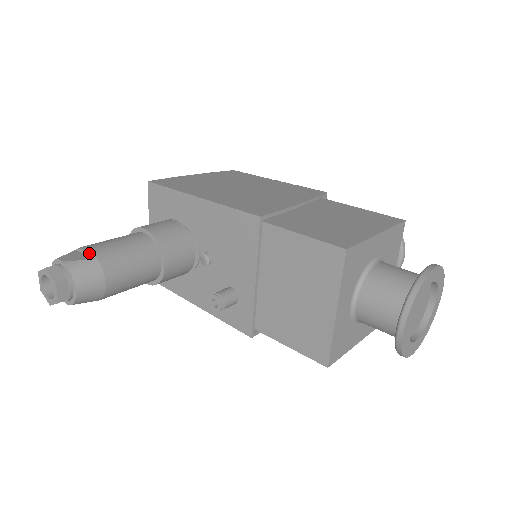
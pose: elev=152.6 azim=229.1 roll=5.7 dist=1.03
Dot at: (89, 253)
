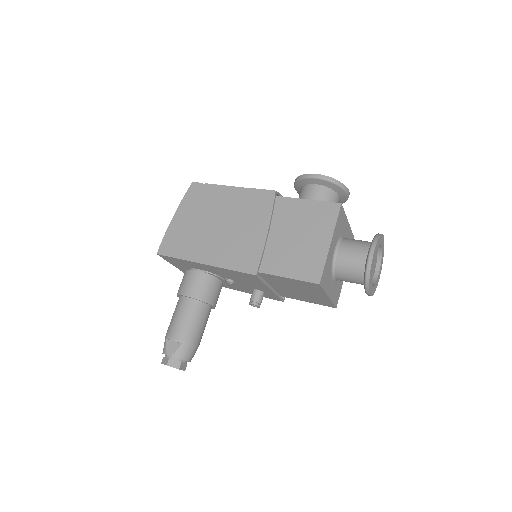
Dot at: (178, 341)
